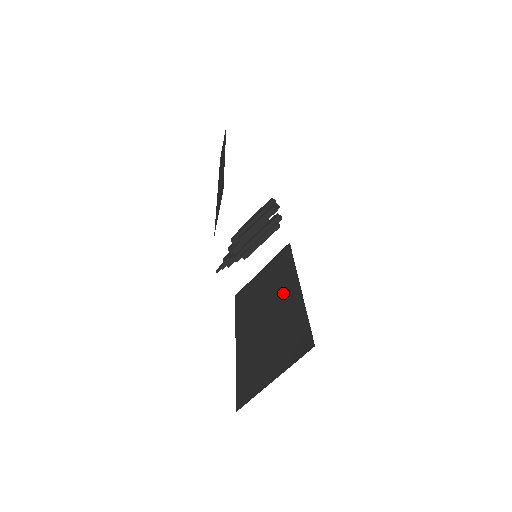
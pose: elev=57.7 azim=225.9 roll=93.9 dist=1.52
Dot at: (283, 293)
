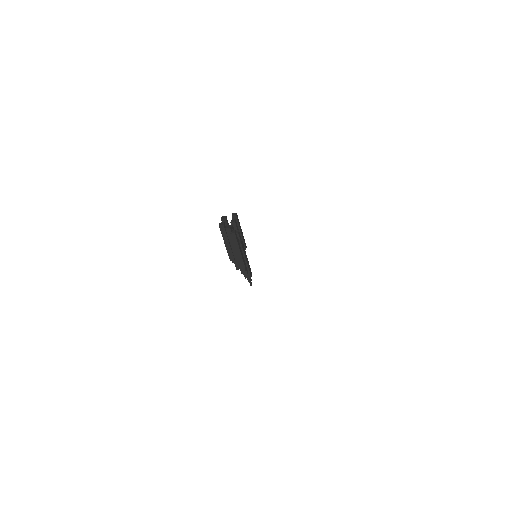
Dot at: occluded
